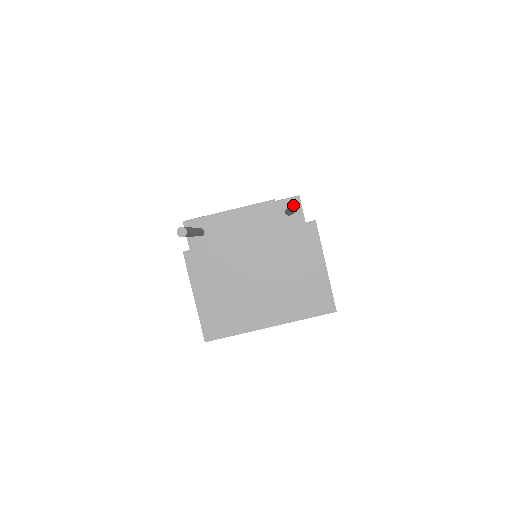
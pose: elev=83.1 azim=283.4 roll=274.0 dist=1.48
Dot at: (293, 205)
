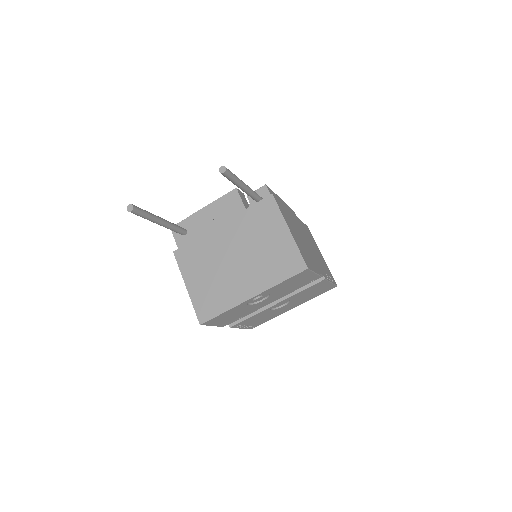
Dot at: (220, 169)
